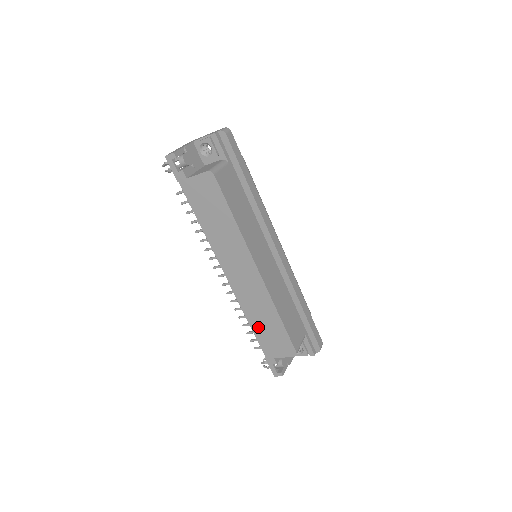
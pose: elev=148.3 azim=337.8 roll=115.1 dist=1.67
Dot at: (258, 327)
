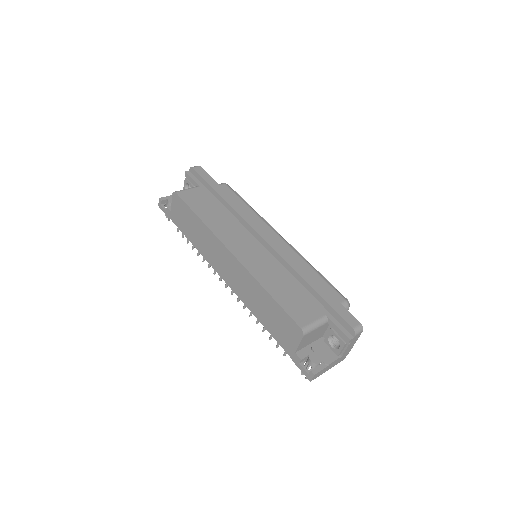
Dot at: (265, 320)
